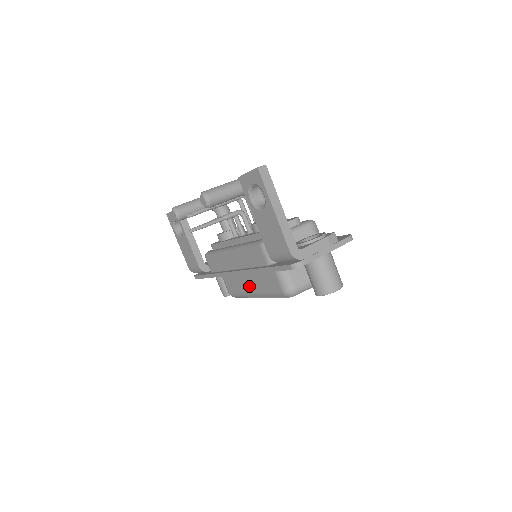
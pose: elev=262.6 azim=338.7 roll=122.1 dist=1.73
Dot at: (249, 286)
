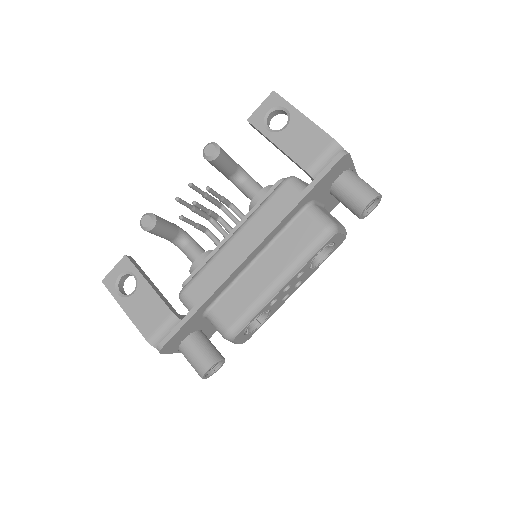
Dot at: (267, 275)
